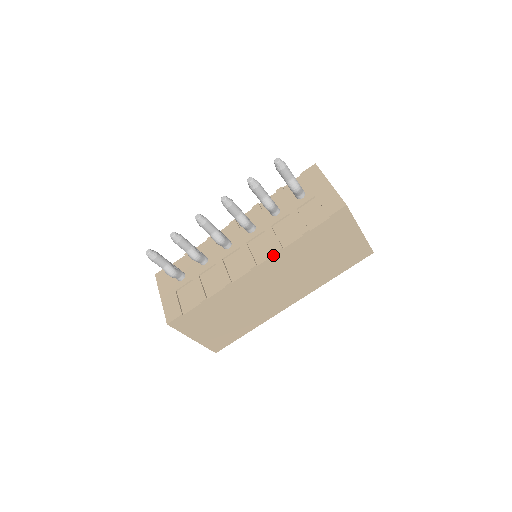
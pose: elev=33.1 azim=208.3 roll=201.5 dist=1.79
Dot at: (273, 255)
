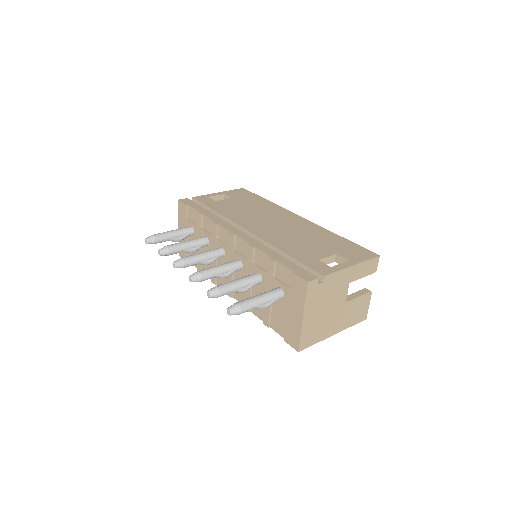
Dot at: occluded
